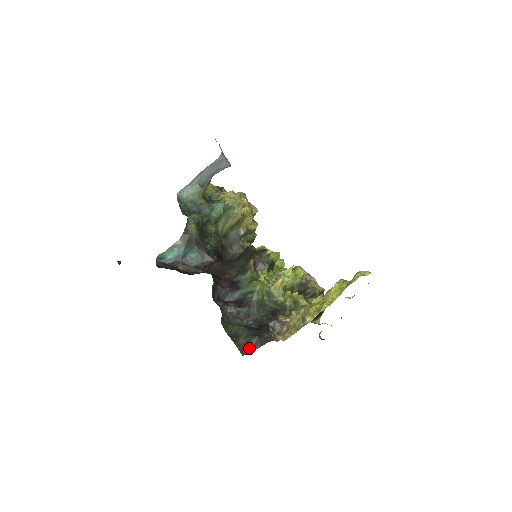
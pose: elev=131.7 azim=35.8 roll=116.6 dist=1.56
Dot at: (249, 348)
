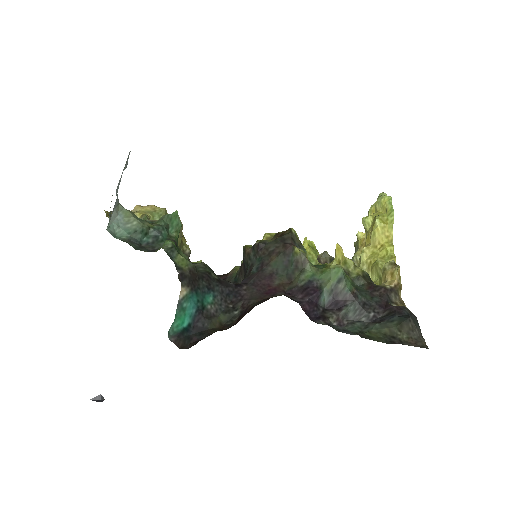
Dot at: (418, 337)
